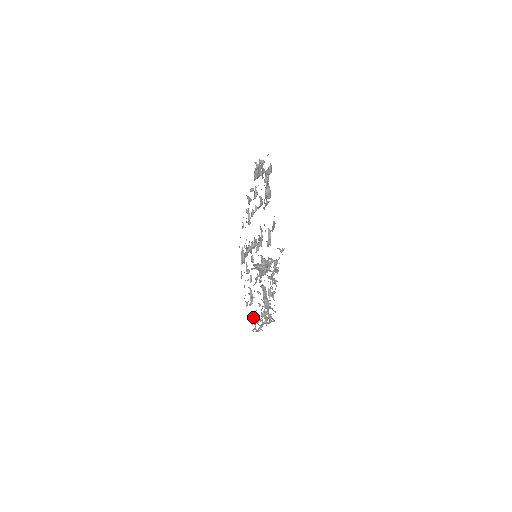
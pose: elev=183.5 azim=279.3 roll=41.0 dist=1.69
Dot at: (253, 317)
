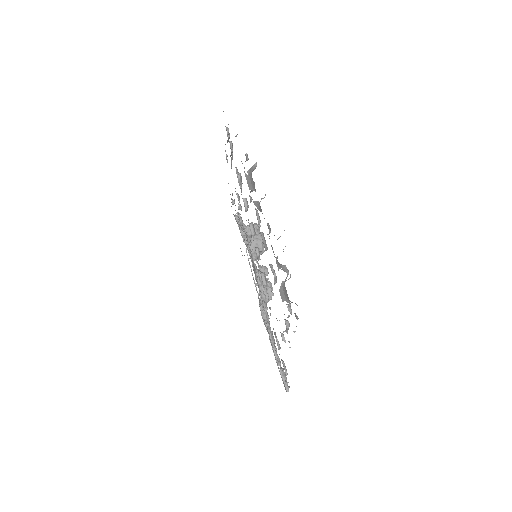
Dot at: occluded
